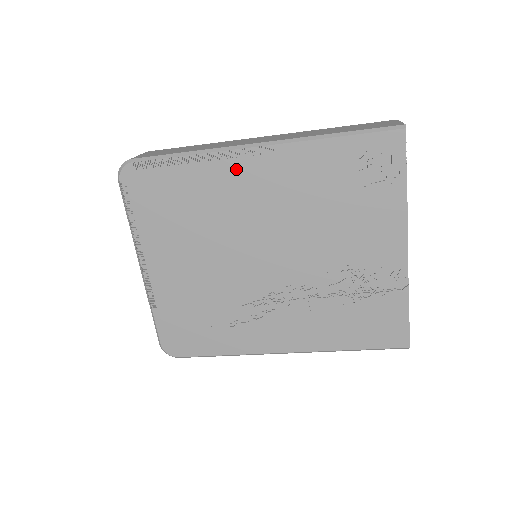
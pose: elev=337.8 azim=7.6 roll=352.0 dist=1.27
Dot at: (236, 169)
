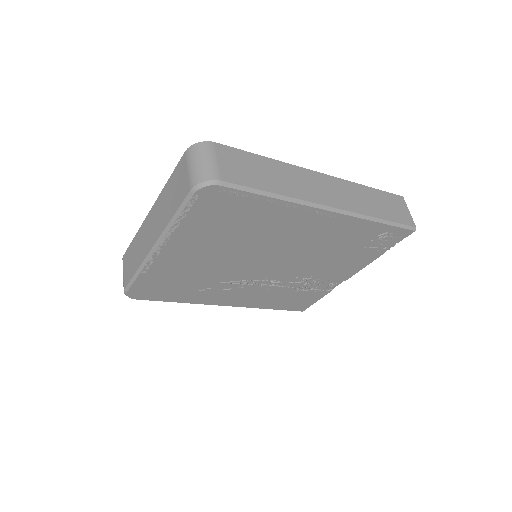
Dot at: (301, 217)
